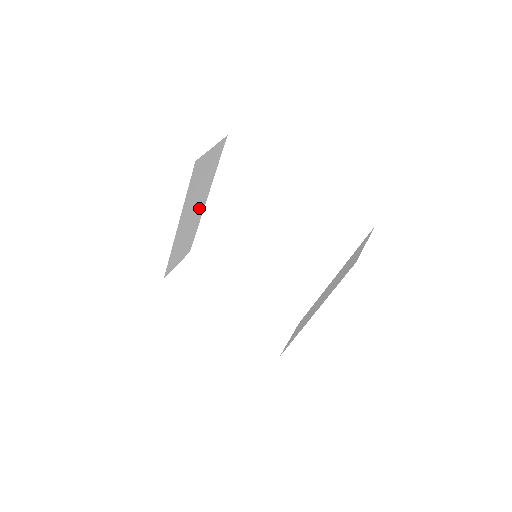
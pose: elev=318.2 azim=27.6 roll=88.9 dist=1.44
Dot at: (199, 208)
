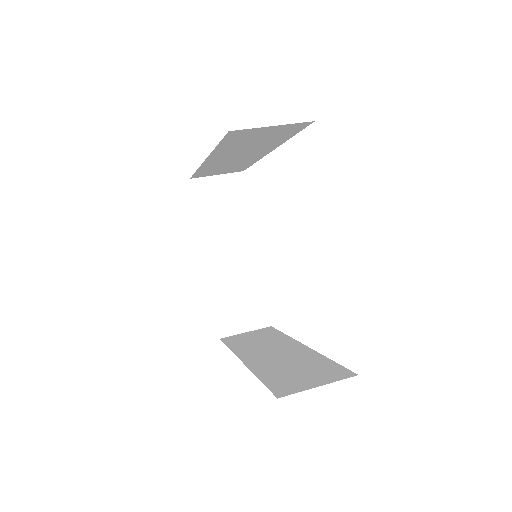
Dot at: (255, 154)
